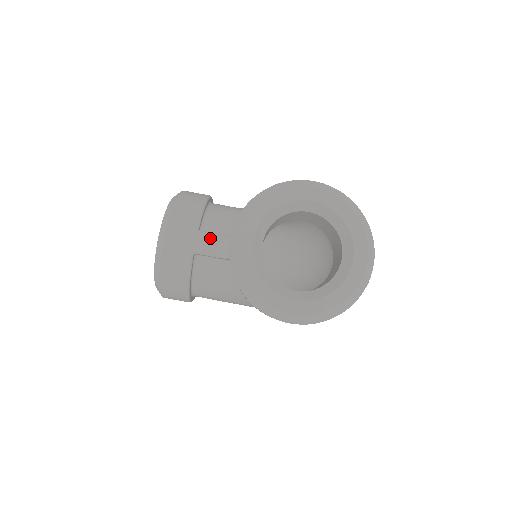
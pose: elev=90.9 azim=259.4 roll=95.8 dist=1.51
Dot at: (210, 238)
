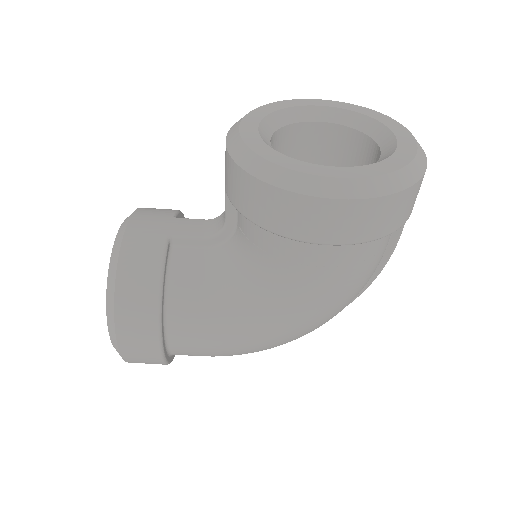
Dot at: (192, 222)
